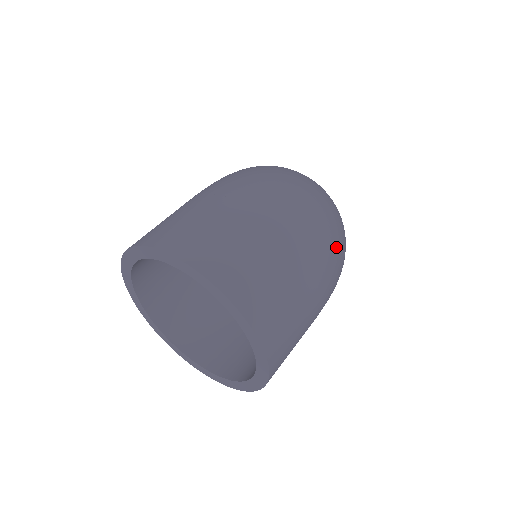
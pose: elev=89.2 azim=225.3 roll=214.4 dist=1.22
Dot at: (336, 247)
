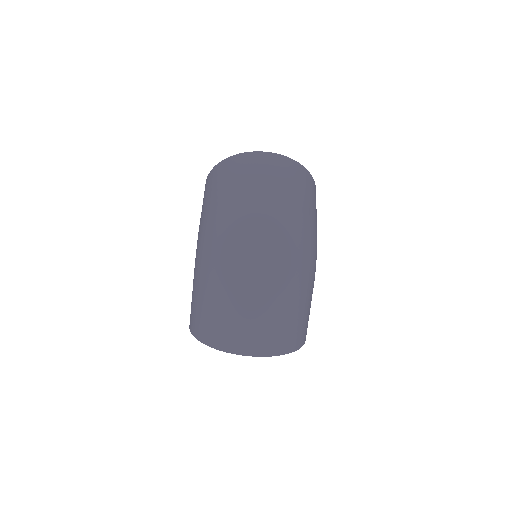
Dot at: (297, 258)
